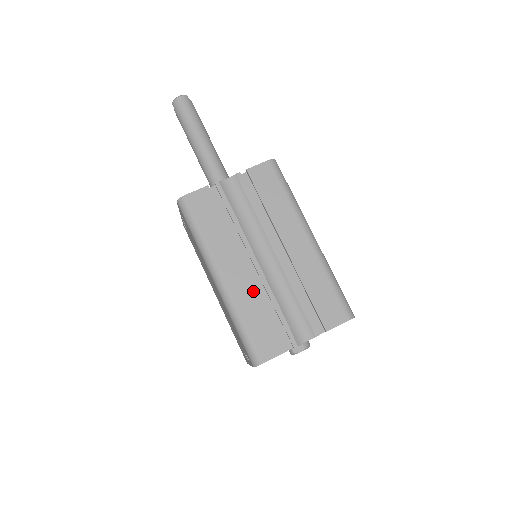
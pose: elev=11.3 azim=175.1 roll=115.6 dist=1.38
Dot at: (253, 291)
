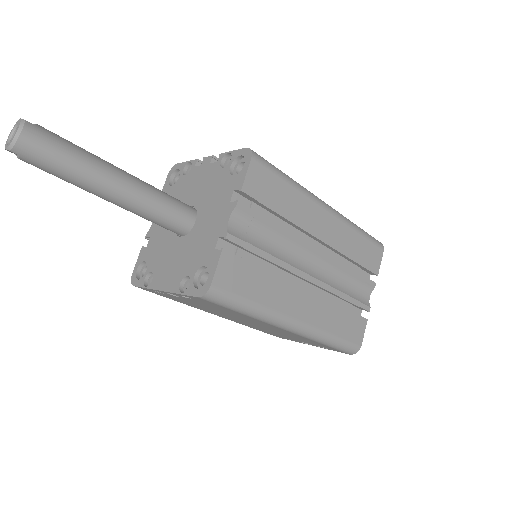
Dot at: (324, 305)
